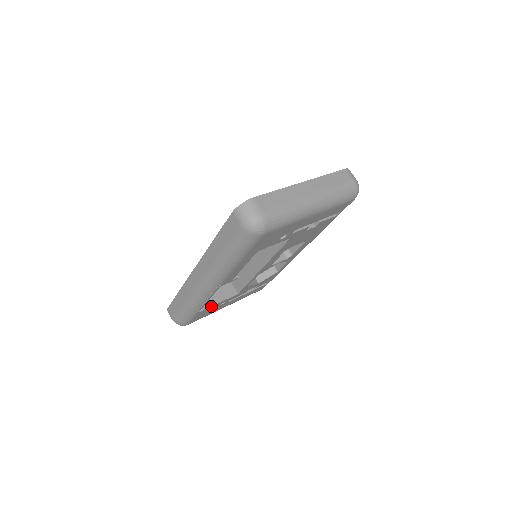
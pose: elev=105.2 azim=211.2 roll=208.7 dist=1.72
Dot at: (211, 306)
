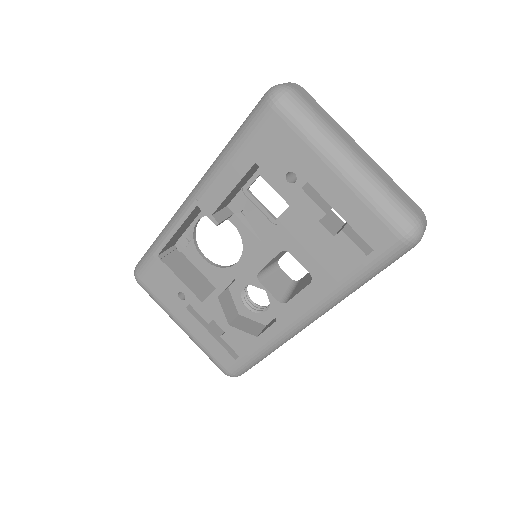
Dot at: (172, 270)
